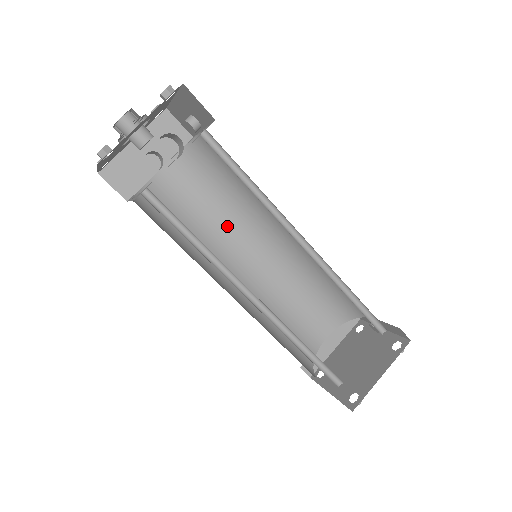
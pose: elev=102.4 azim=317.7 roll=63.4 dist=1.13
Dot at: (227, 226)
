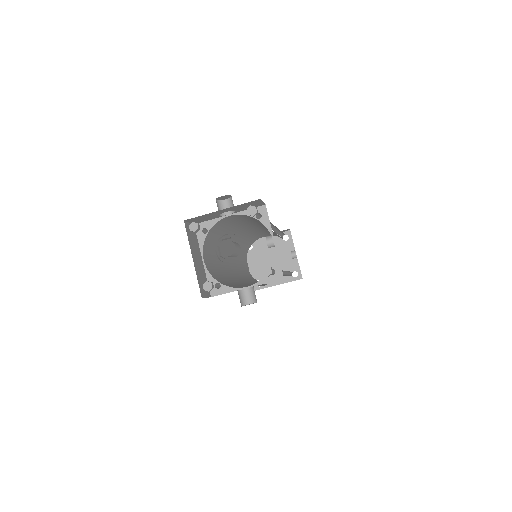
Dot at: (250, 223)
